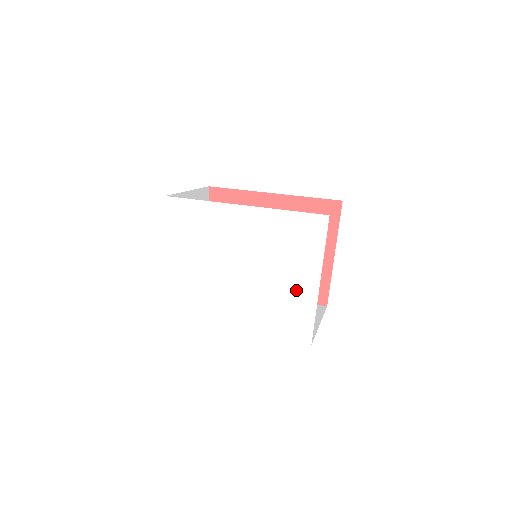
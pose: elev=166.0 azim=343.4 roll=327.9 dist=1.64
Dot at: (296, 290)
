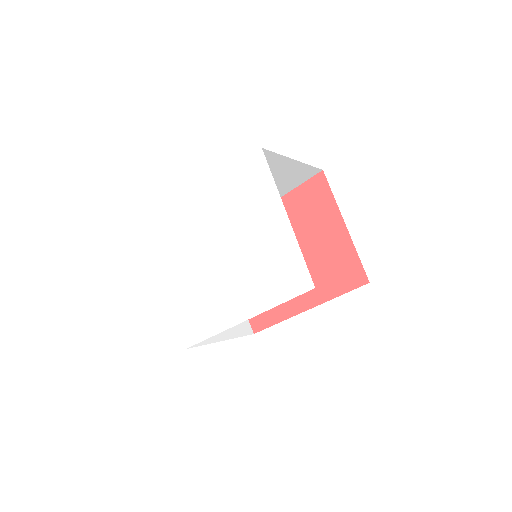
Dot at: (272, 239)
